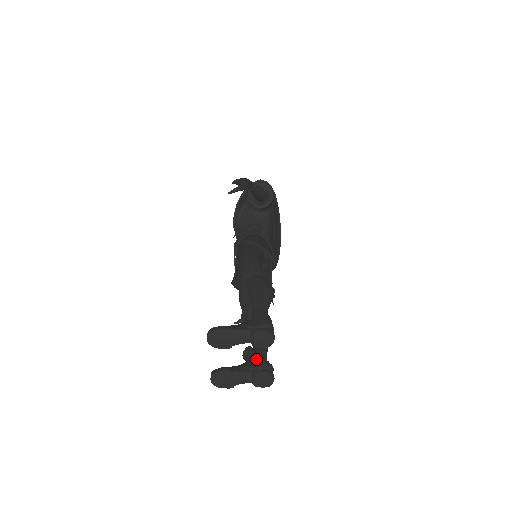
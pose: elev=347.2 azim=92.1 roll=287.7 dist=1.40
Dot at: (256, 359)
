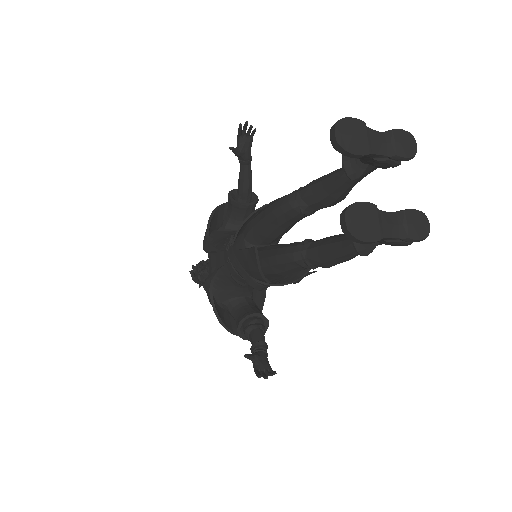
Dot at: occluded
